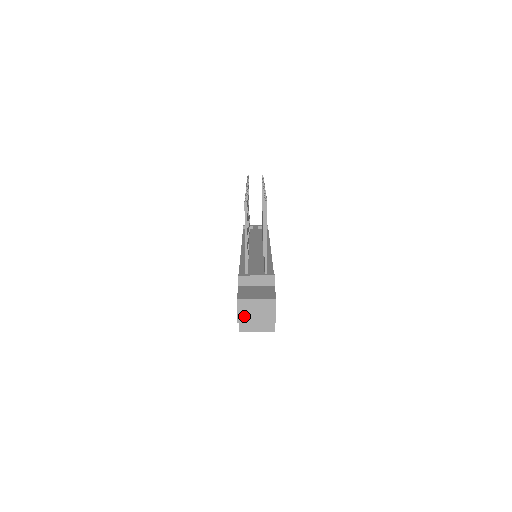
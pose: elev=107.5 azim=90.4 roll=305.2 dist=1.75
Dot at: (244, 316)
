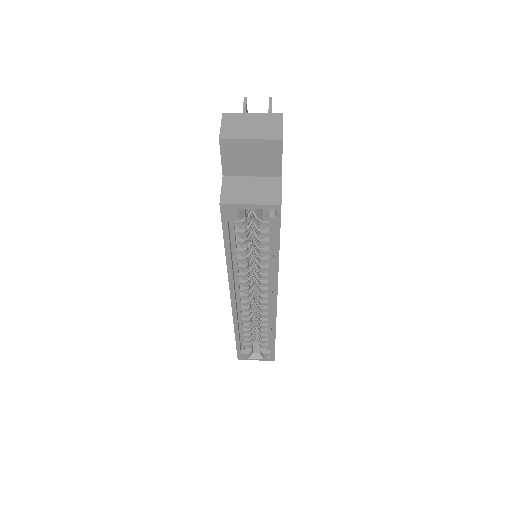
Dot at: (231, 131)
